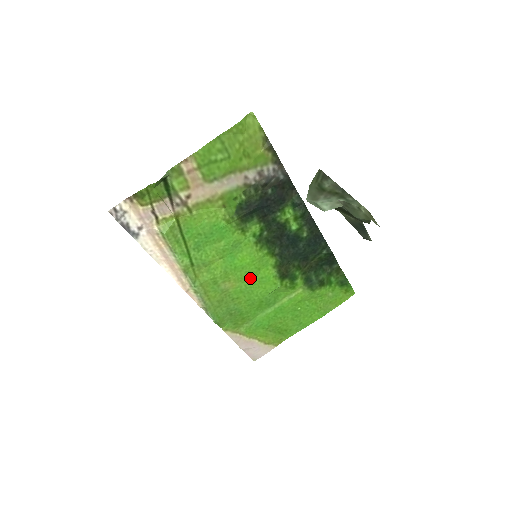
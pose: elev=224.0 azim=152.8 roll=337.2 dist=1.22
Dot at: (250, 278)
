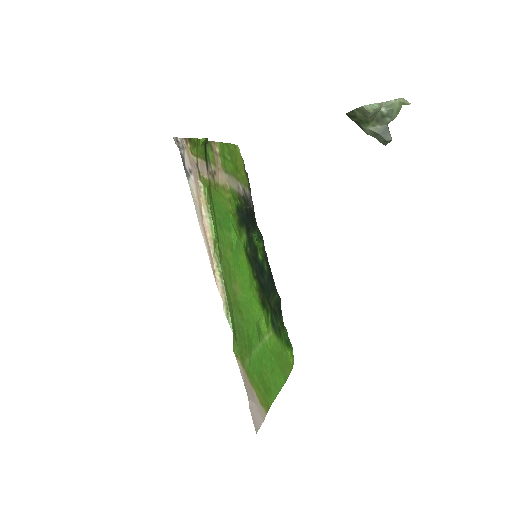
Dot at: (246, 291)
